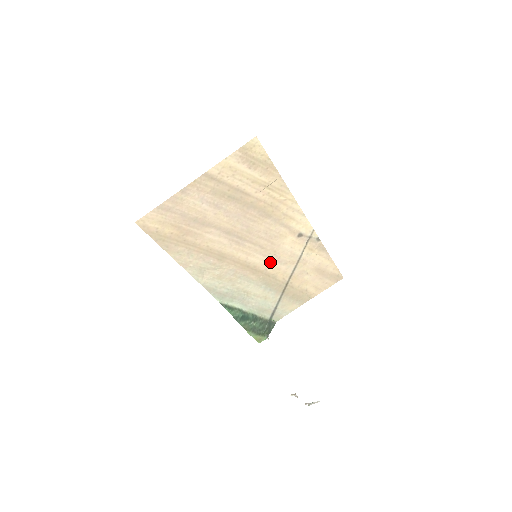
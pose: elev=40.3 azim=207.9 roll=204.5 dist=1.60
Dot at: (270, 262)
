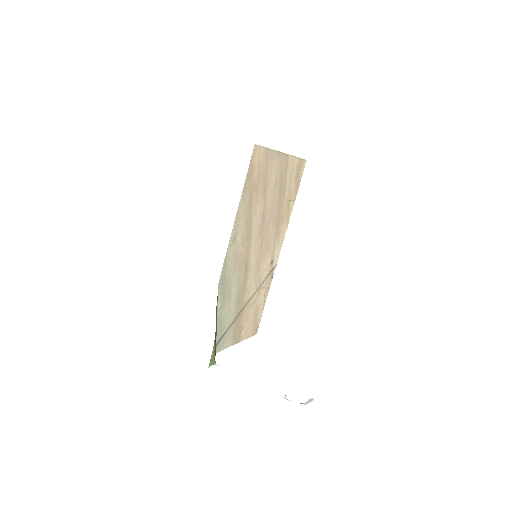
Dot at: (253, 272)
